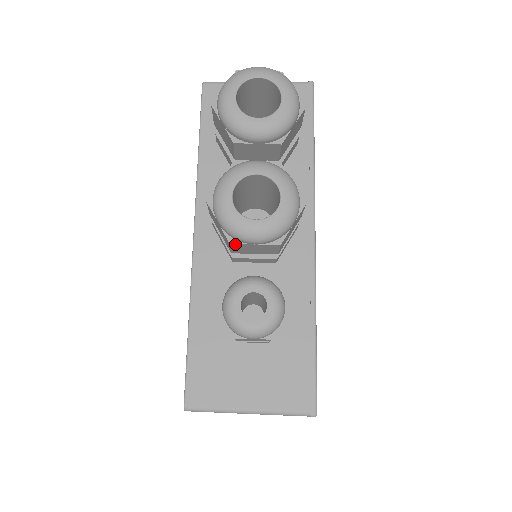
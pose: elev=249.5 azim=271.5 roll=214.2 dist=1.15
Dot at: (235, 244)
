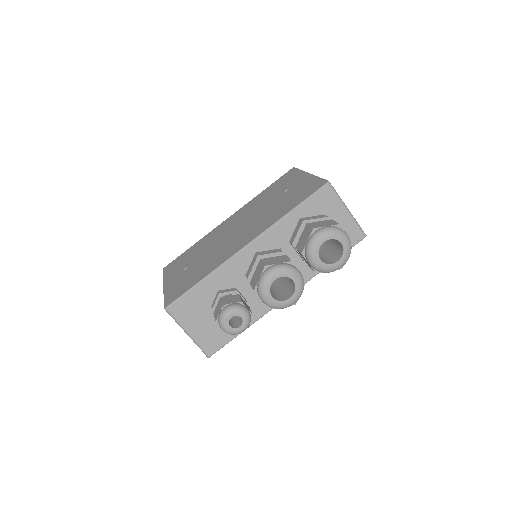
Dot at: (255, 292)
